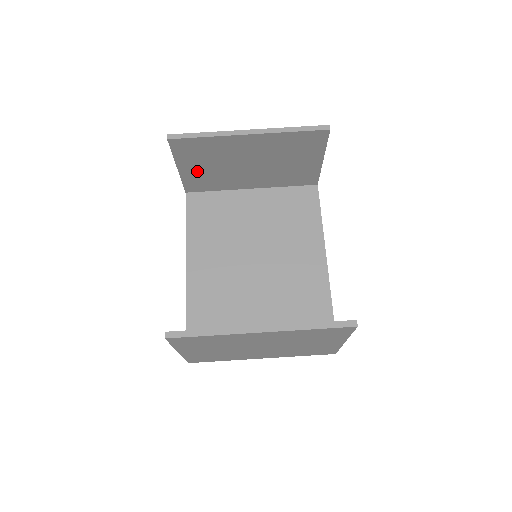
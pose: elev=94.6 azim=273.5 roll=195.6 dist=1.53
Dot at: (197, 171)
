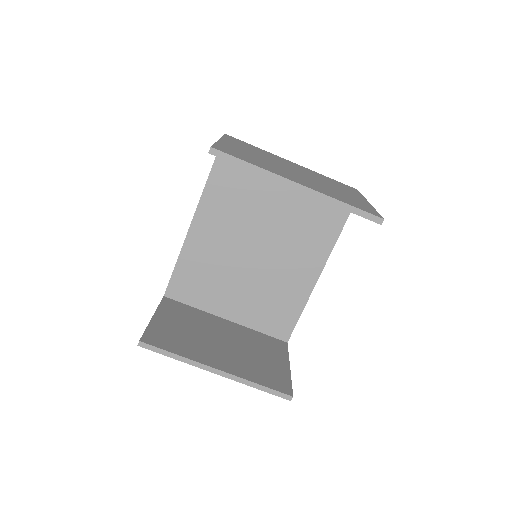
Dot at: occluded
